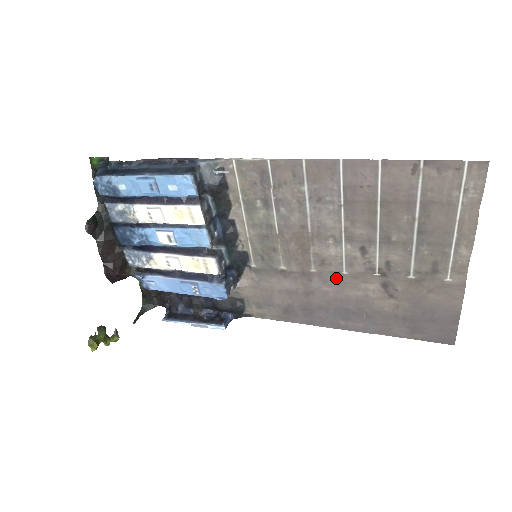
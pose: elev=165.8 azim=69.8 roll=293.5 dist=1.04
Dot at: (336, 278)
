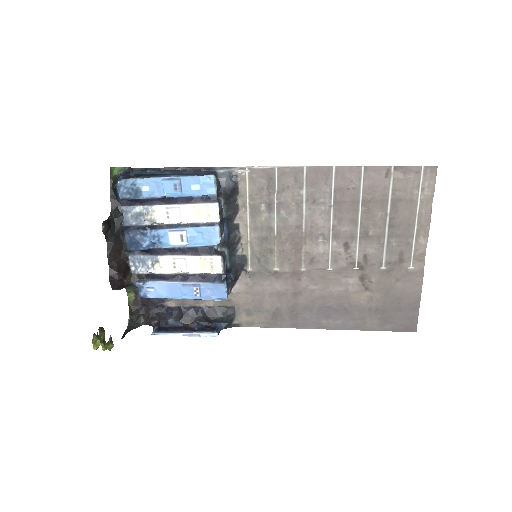
Dot at: (322, 275)
